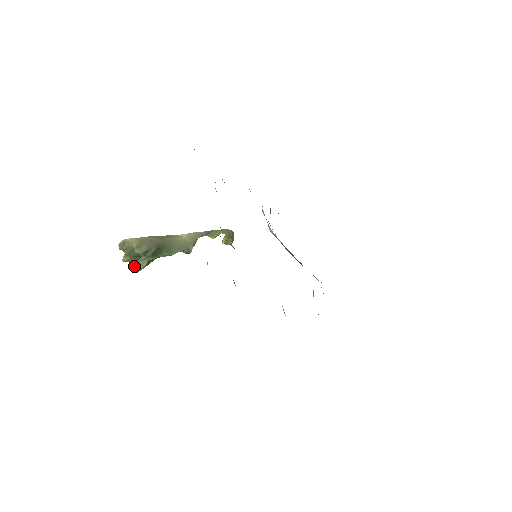
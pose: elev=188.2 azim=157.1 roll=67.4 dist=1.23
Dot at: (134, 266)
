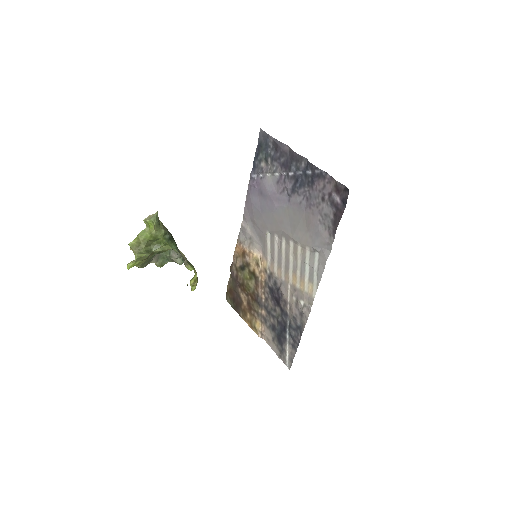
Dot at: (140, 251)
